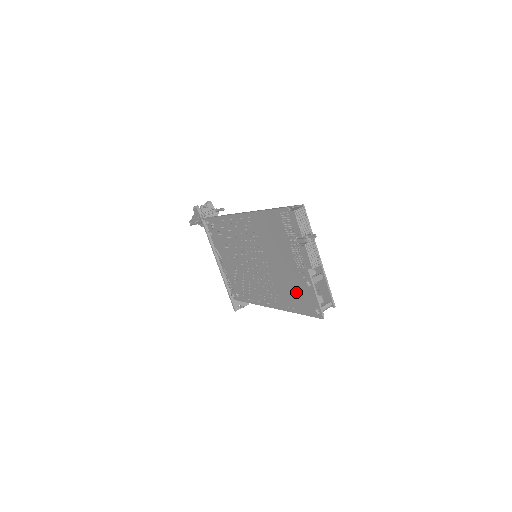
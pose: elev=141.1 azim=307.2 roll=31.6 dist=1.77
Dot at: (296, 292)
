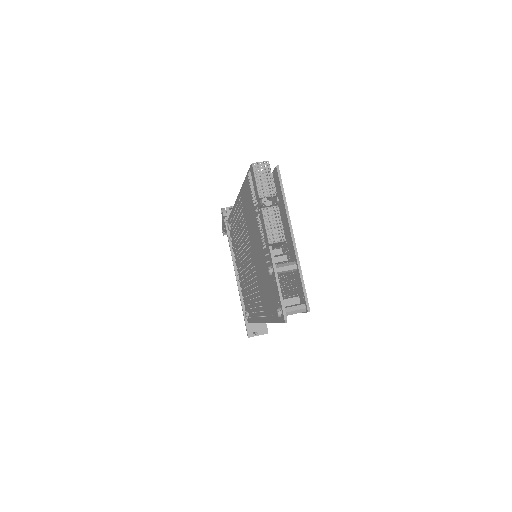
Dot at: (268, 289)
